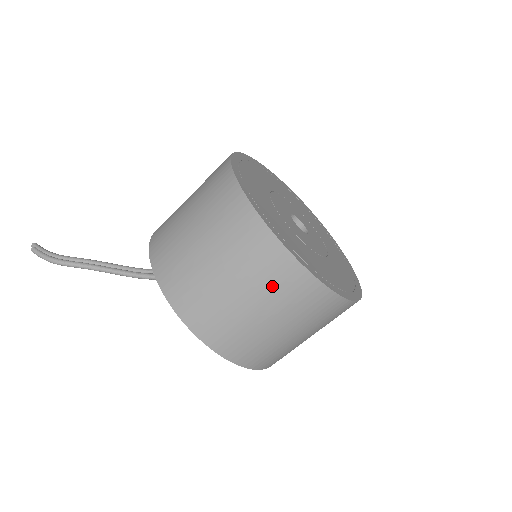
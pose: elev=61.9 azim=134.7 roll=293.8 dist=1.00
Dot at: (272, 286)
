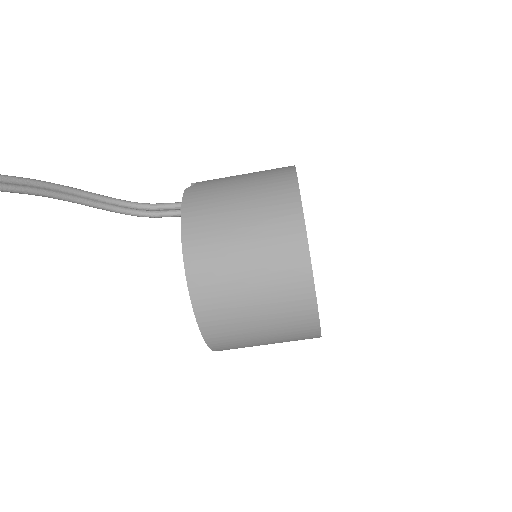
Dot at: occluded
